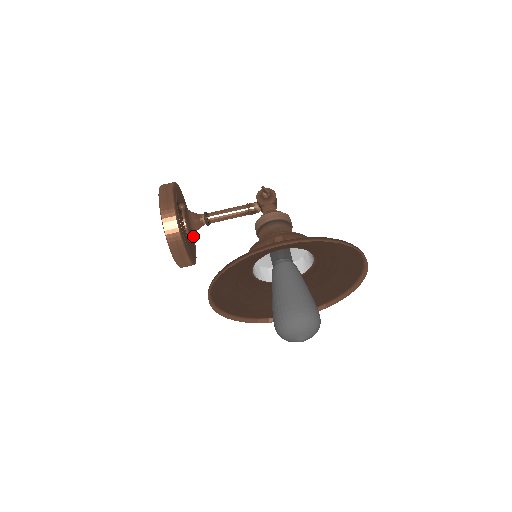
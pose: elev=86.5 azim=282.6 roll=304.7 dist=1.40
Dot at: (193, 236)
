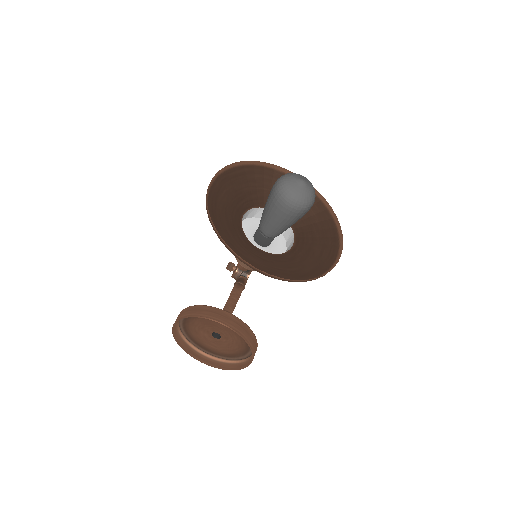
Dot at: occluded
